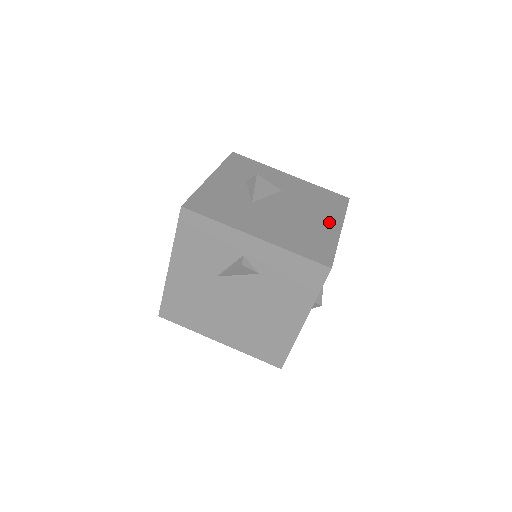
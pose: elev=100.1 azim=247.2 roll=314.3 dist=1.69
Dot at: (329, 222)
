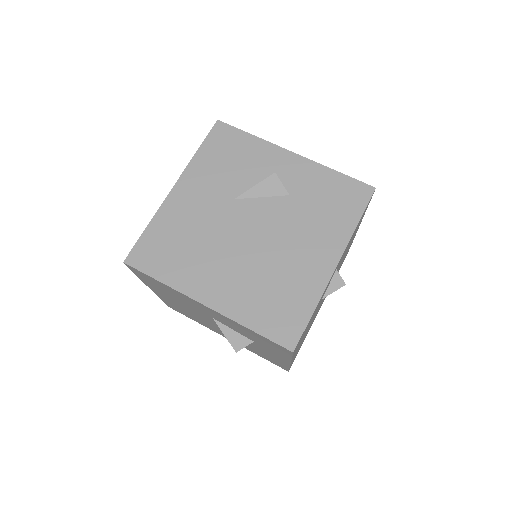
Dot at: occluded
